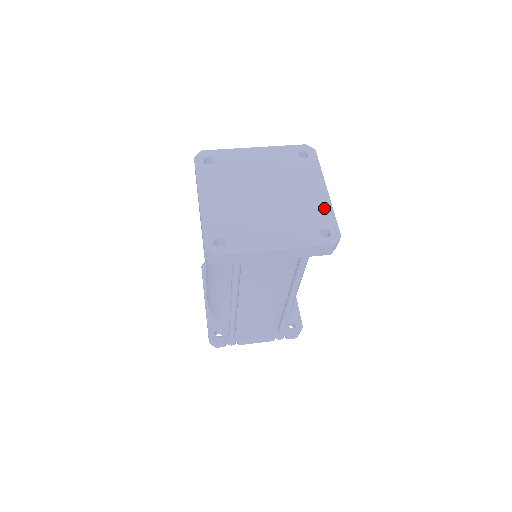
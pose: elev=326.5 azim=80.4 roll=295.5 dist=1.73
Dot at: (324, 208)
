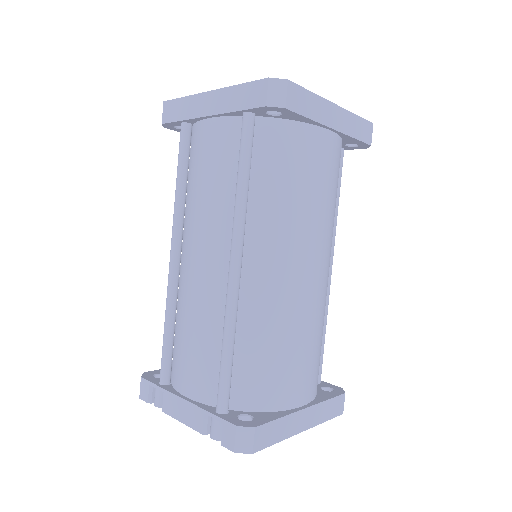
Dot at: occluded
